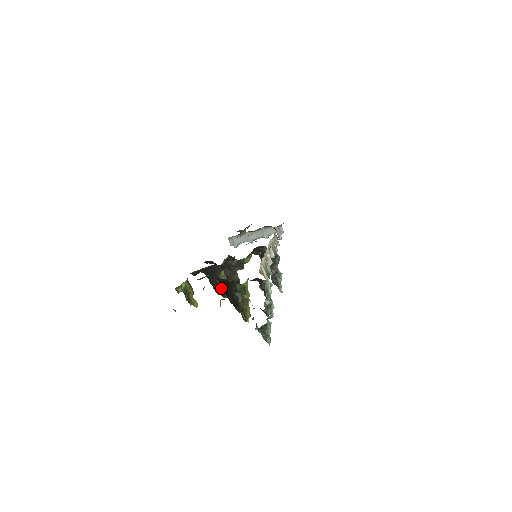
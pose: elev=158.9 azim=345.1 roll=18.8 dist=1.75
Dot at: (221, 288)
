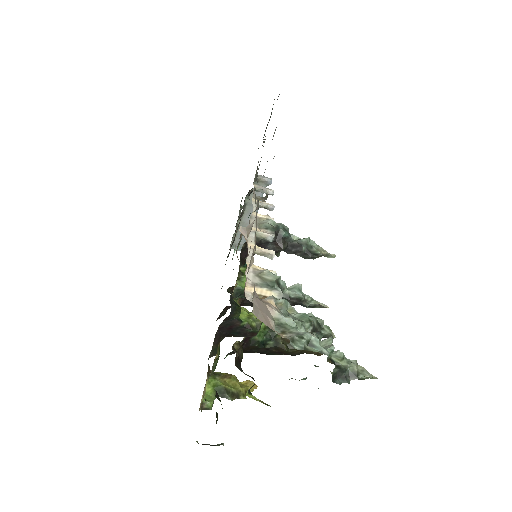
Dot at: occluded
